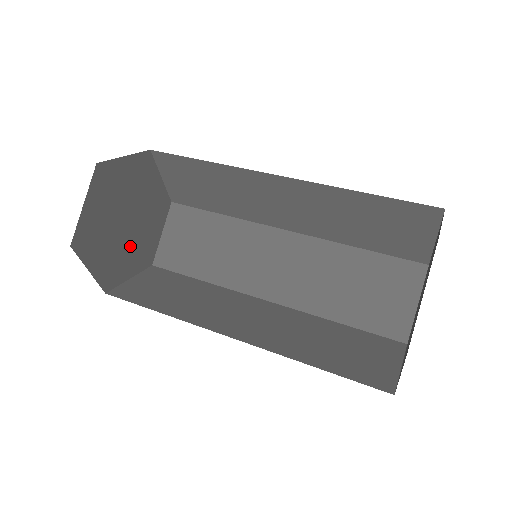
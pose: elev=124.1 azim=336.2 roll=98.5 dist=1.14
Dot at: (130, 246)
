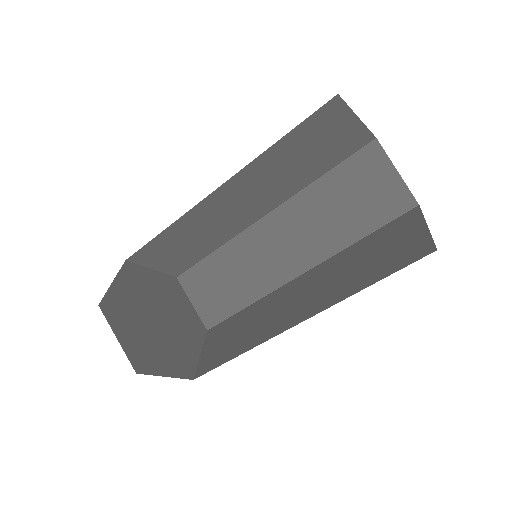
Dot at: (178, 334)
